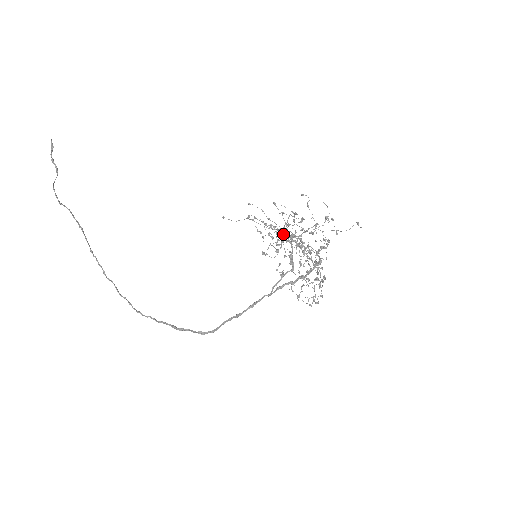
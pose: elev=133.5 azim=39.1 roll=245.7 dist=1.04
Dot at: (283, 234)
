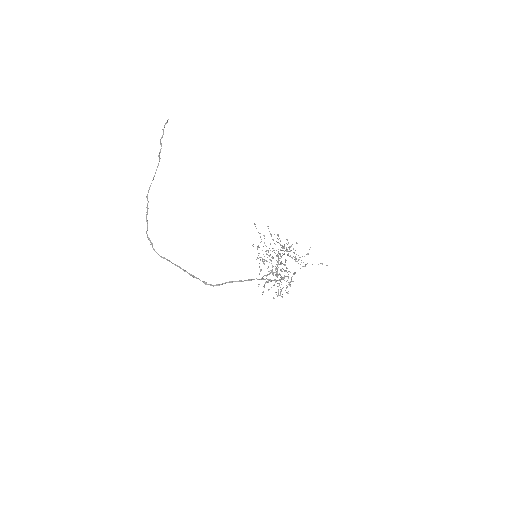
Dot at: occluded
